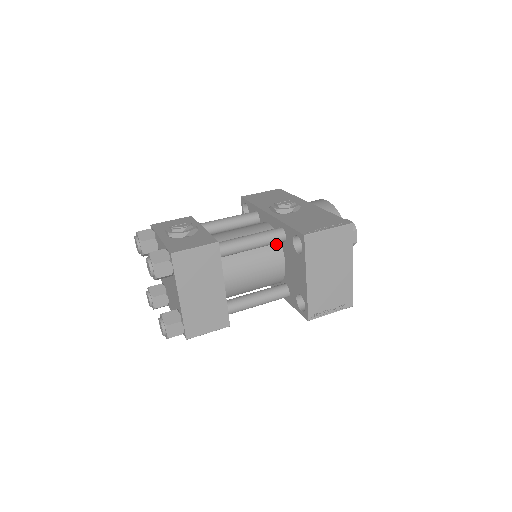
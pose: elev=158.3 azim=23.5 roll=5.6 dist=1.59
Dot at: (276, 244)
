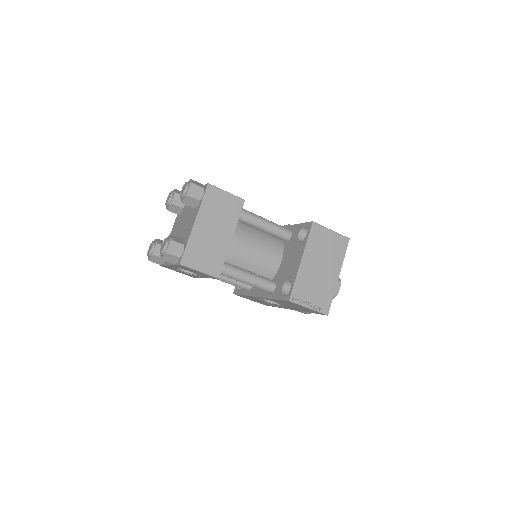
Dot at: (280, 243)
